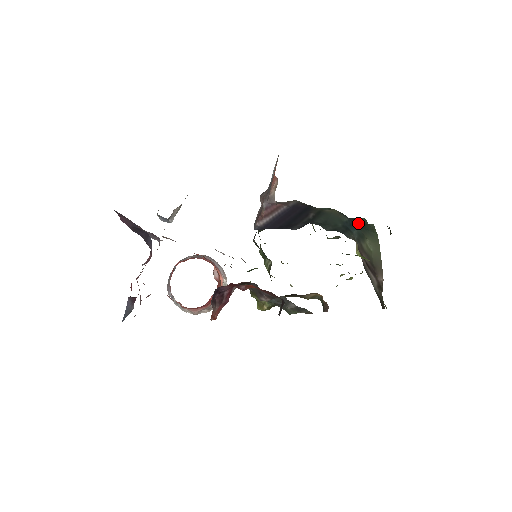
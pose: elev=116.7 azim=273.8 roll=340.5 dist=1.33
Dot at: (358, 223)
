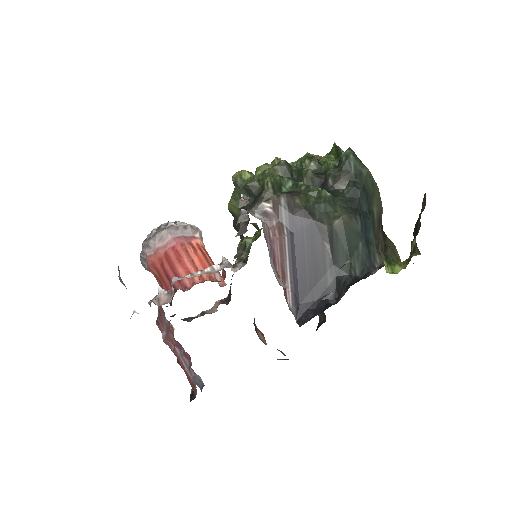
Dot at: (362, 200)
